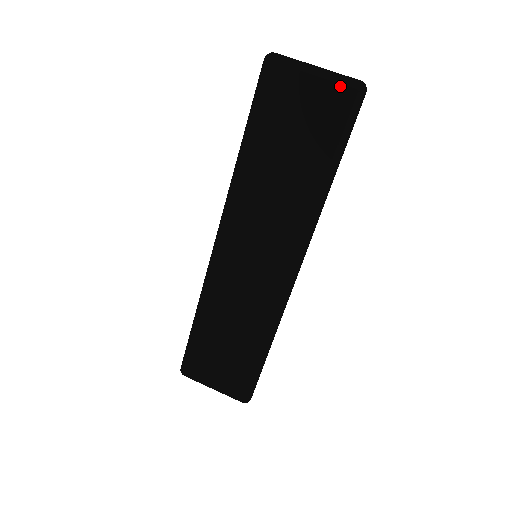
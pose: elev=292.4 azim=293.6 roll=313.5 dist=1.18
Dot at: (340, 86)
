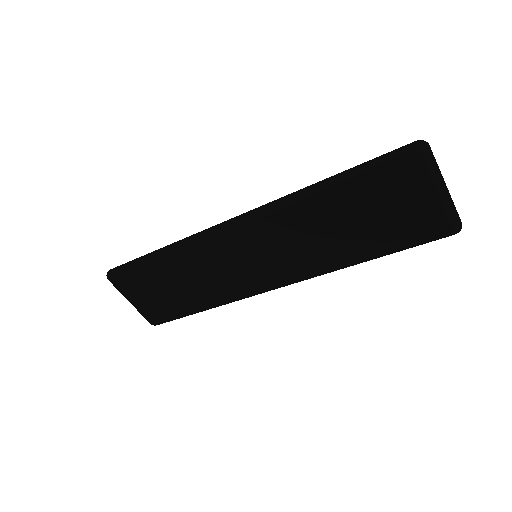
Dot at: (446, 218)
